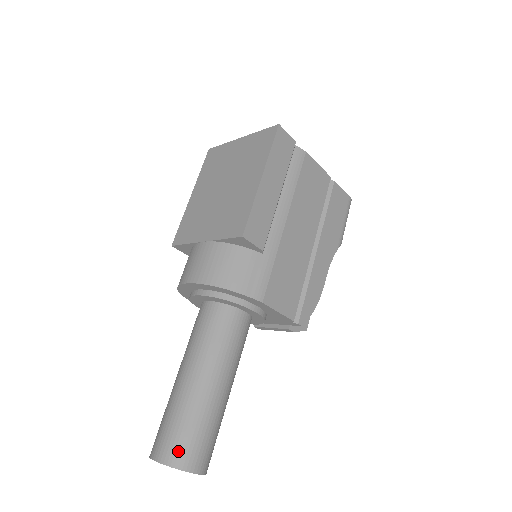
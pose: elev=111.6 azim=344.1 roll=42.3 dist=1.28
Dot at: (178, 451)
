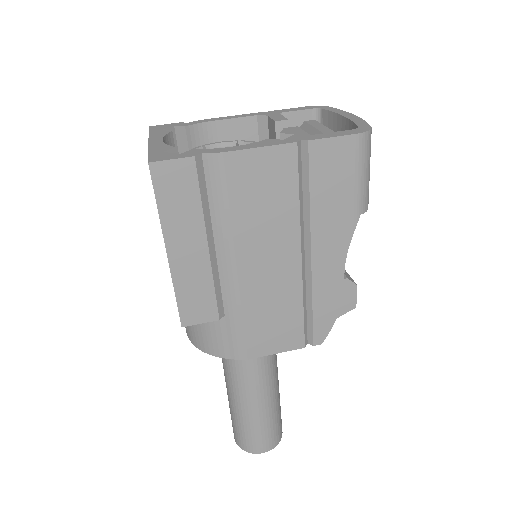
Dot at: (242, 442)
